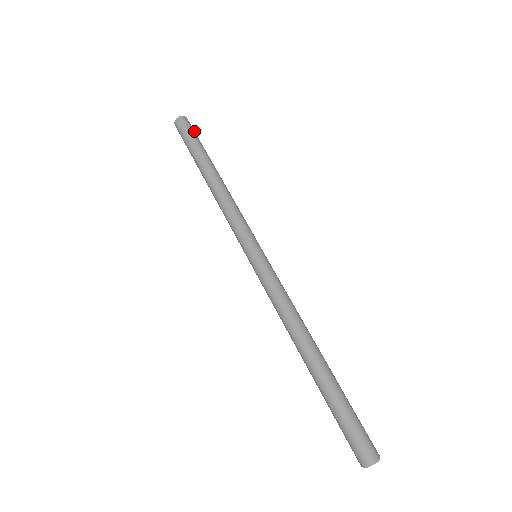
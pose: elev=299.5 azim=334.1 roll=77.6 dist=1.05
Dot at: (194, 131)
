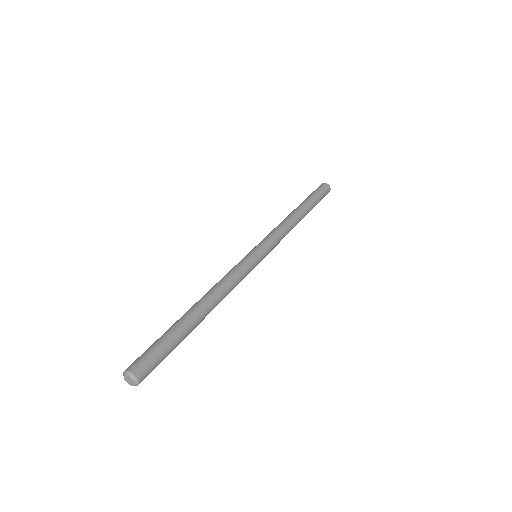
Dot at: (324, 195)
